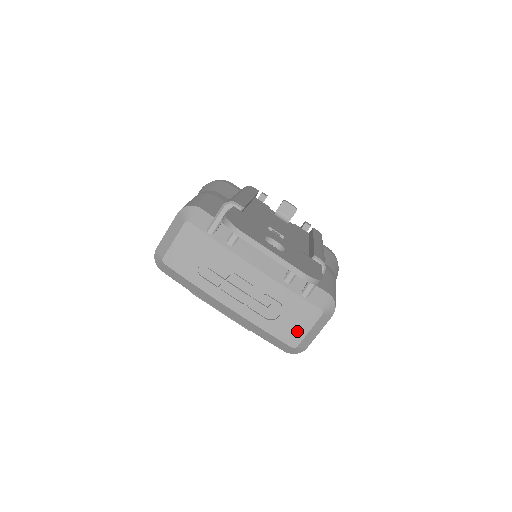
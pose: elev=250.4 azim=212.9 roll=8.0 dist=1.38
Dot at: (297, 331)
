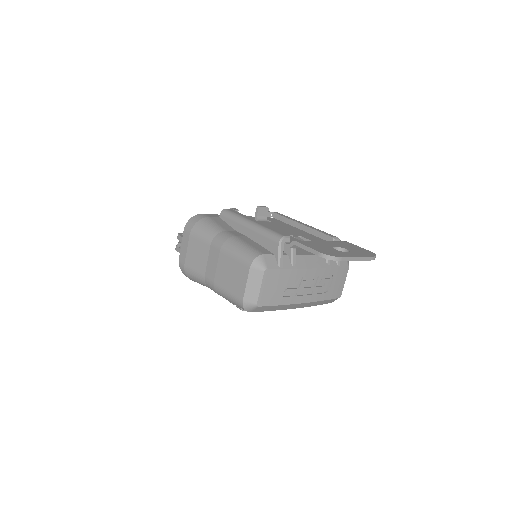
Dot at: (340, 287)
